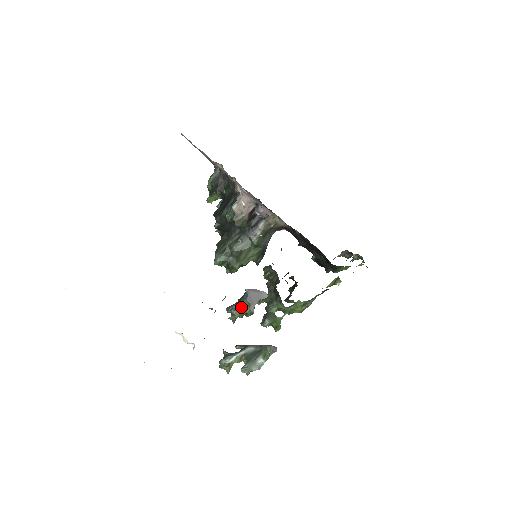
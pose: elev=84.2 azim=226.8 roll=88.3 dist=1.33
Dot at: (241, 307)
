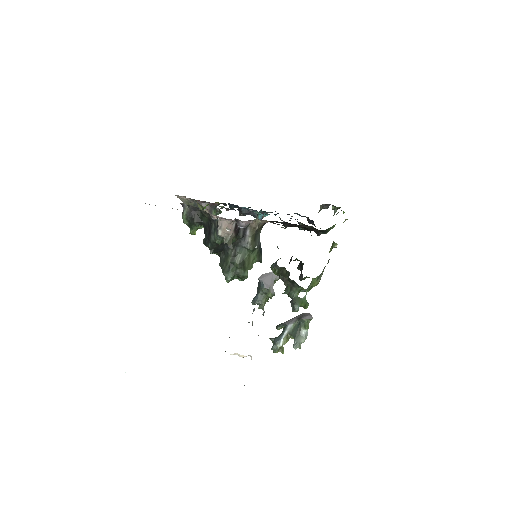
Dot at: (263, 295)
